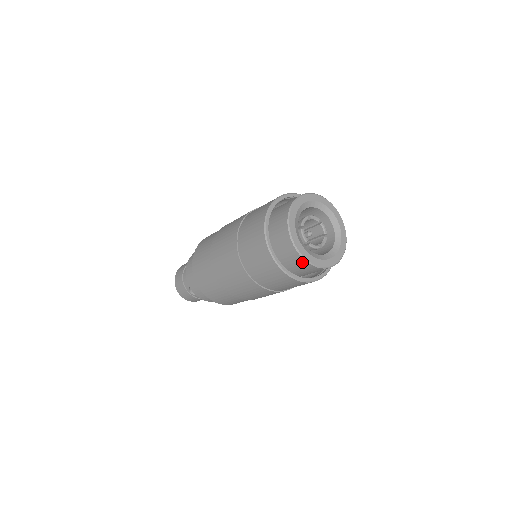
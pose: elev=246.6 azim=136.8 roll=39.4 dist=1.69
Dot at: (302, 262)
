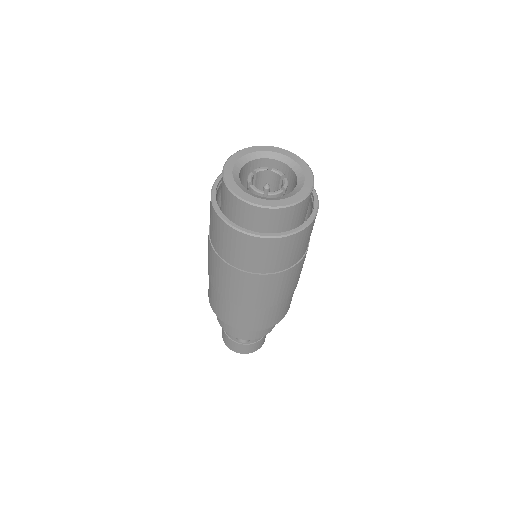
Dot at: (268, 213)
